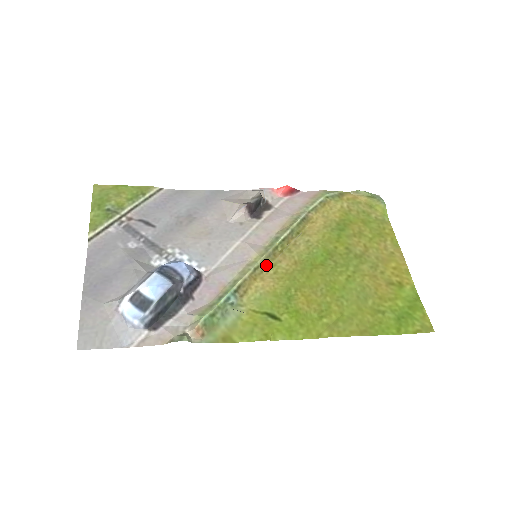
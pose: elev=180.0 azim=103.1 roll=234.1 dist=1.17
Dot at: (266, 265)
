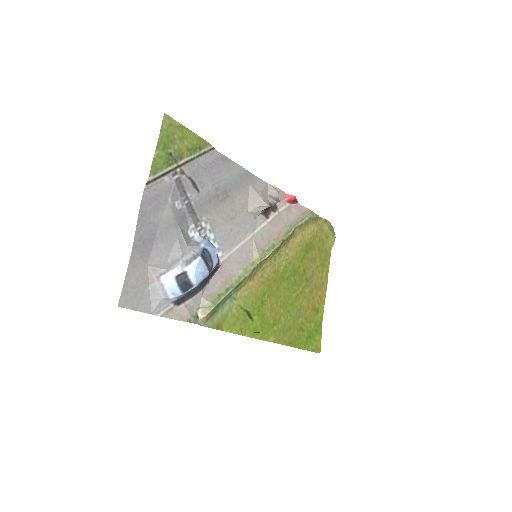
Dot at: (259, 267)
